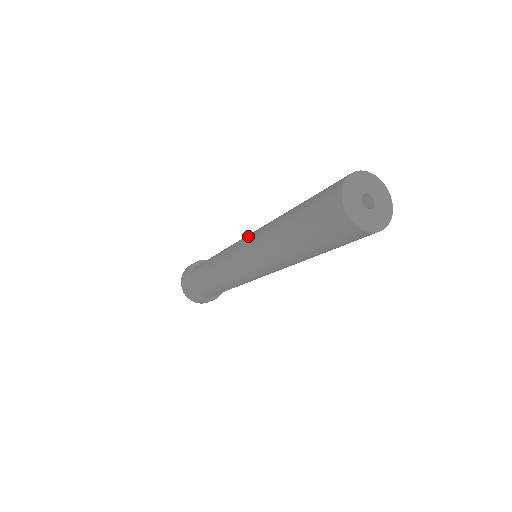
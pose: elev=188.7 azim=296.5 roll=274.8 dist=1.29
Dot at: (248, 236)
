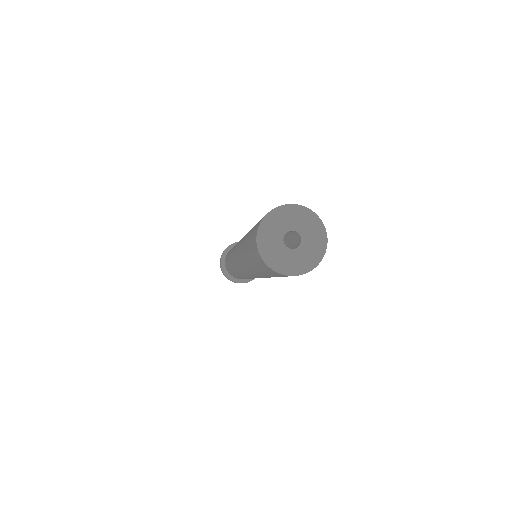
Dot at: occluded
